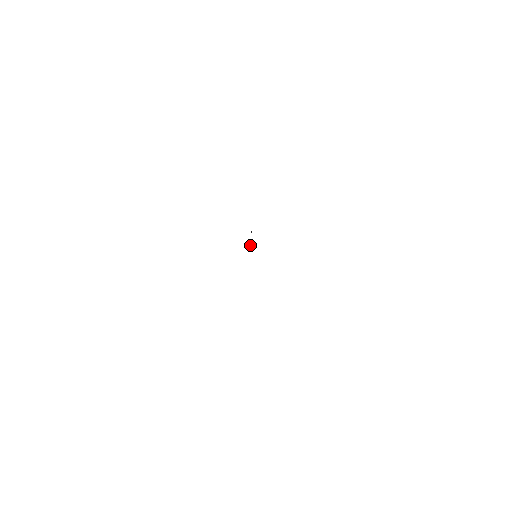
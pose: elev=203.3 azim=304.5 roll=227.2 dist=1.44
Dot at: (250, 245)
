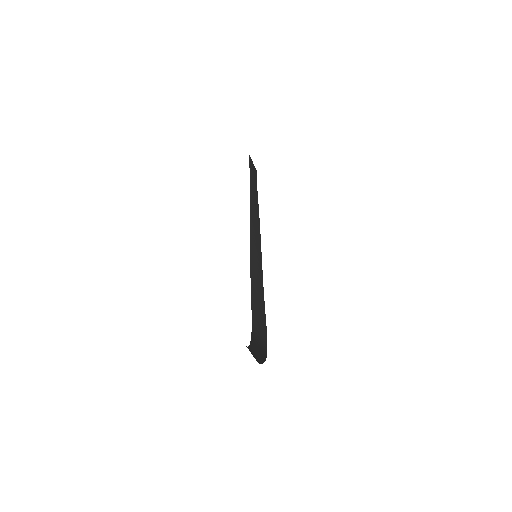
Dot at: (252, 241)
